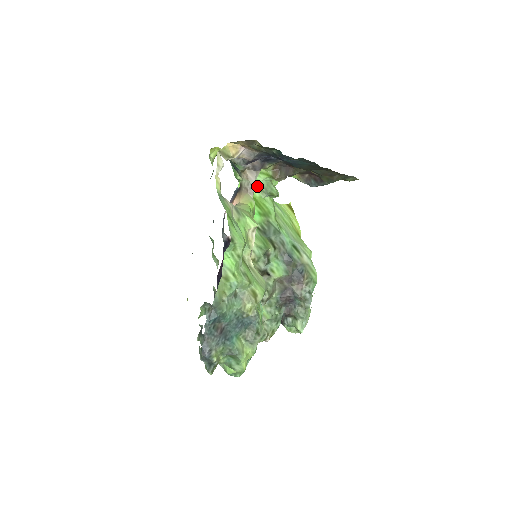
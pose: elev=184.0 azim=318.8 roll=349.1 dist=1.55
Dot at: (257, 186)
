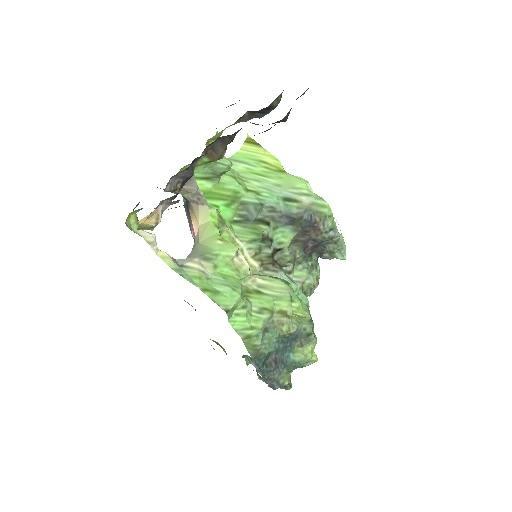
Dot at: (202, 178)
